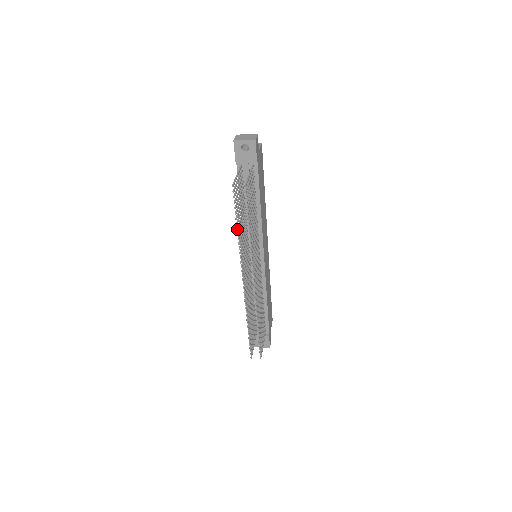
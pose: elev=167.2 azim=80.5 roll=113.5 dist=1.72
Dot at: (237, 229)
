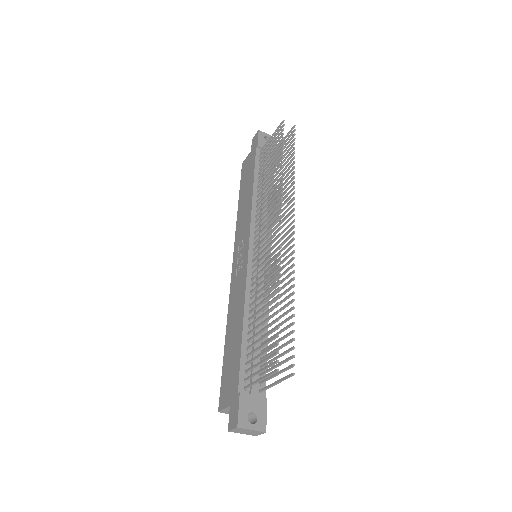
Dot at: (283, 156)
